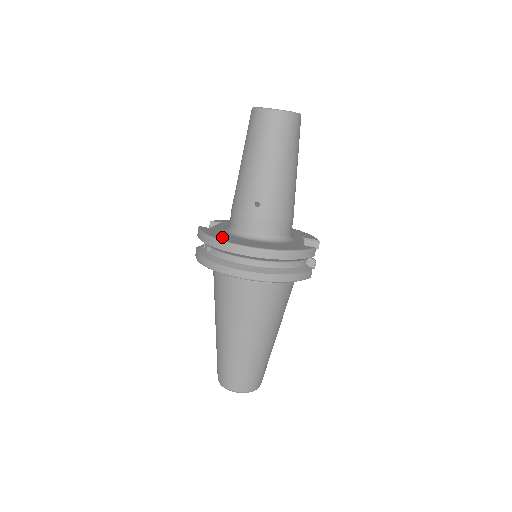
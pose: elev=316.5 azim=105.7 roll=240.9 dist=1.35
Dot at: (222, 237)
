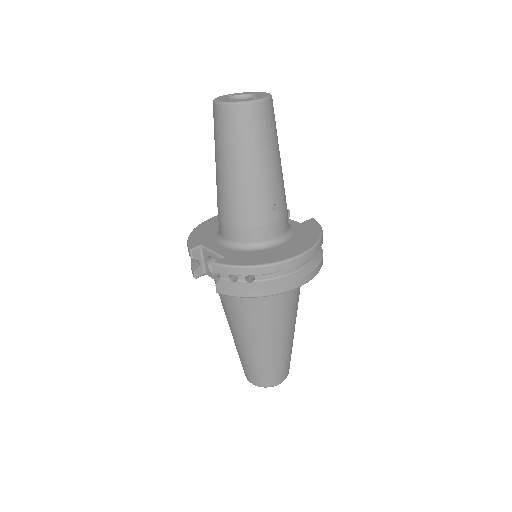
Dot at: (267, 258)
